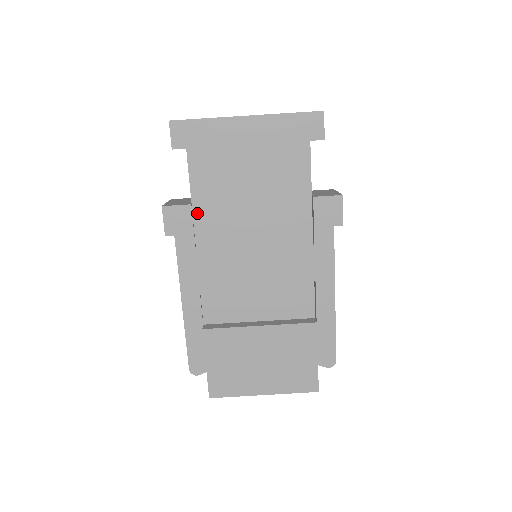
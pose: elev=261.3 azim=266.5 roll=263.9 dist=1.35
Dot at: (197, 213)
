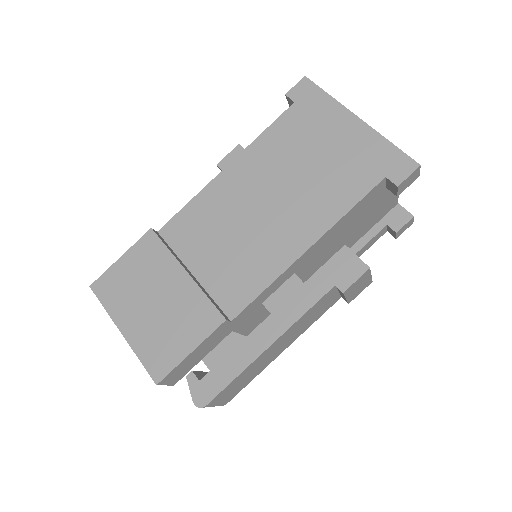
Dot at: (250, 150)
